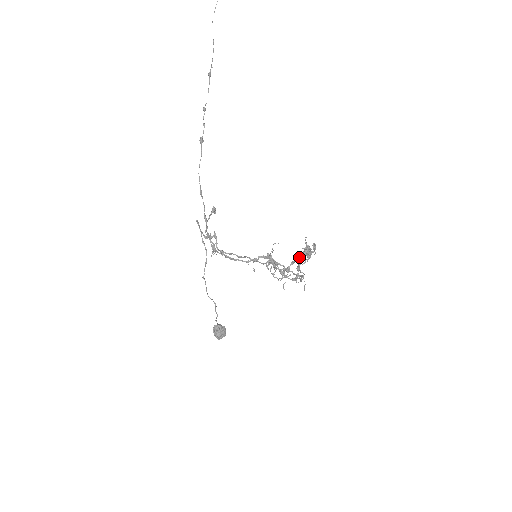
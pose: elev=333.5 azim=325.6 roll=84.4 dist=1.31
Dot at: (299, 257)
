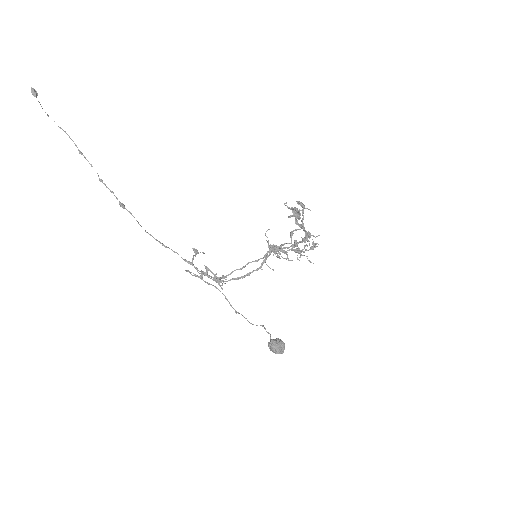
Dot at: occluded
